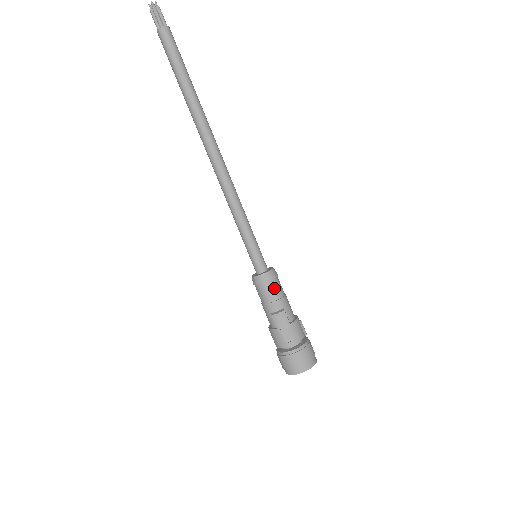
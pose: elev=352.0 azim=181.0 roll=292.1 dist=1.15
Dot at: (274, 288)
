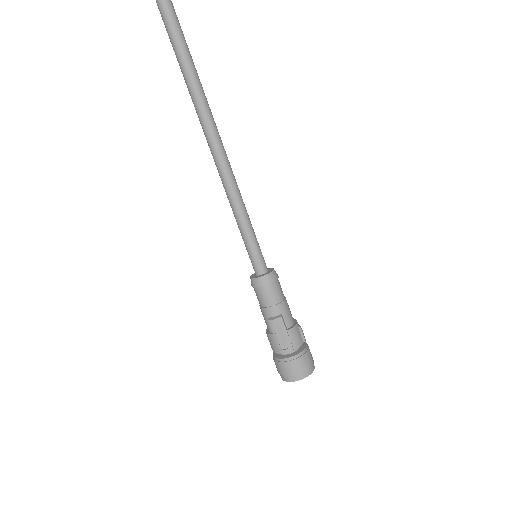
Dot at: (272, 292)
